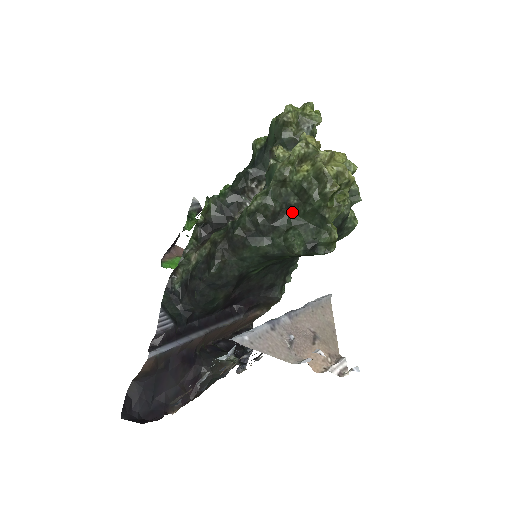
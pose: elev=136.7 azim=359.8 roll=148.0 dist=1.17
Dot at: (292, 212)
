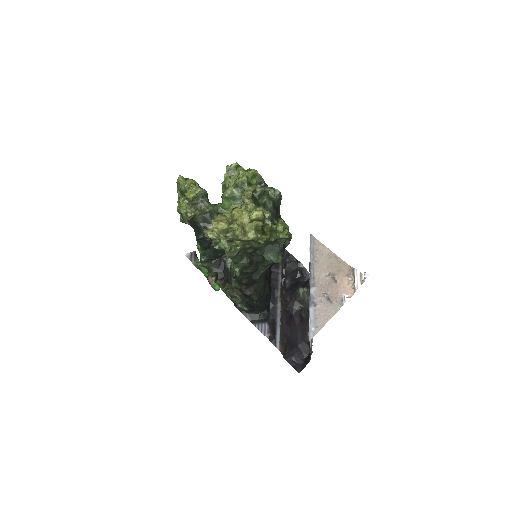
Dot at: (255, 252)
